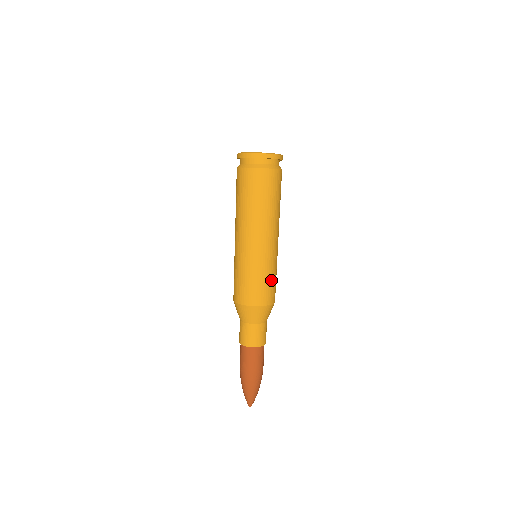
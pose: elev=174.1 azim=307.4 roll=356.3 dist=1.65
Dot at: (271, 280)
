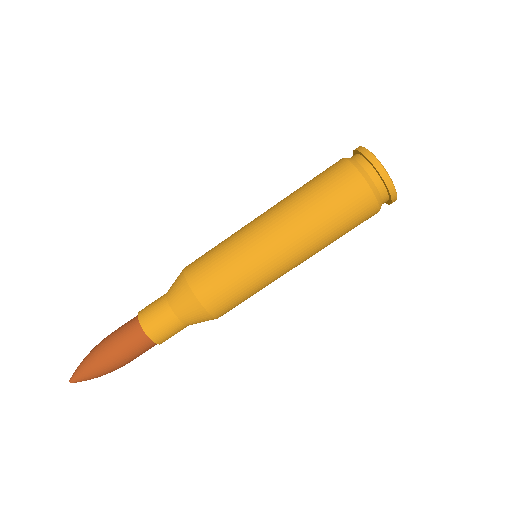
Dot at: occluded
